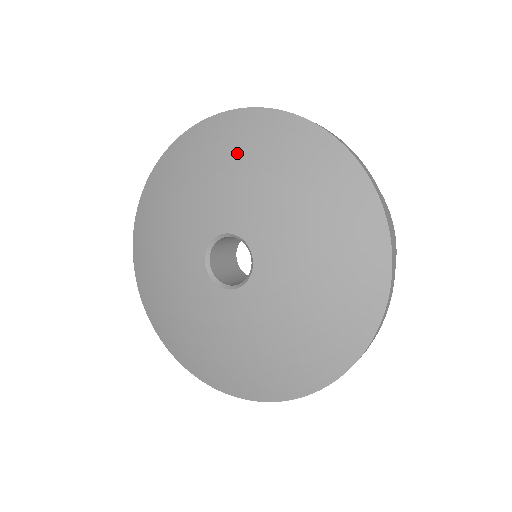
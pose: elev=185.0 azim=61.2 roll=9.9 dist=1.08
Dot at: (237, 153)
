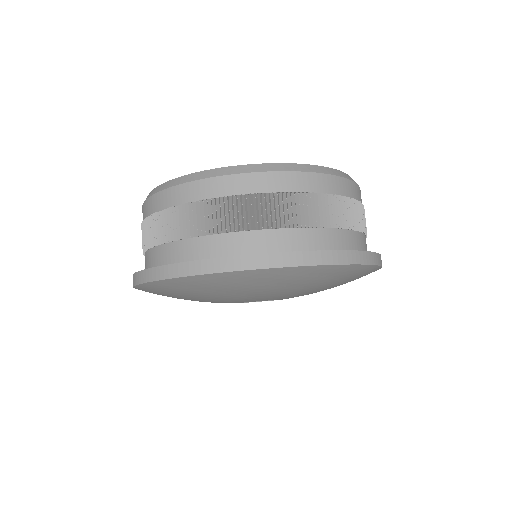
Dot at: (279, 286)
